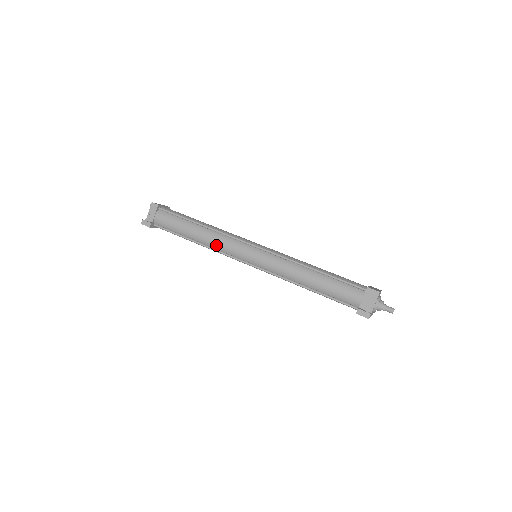
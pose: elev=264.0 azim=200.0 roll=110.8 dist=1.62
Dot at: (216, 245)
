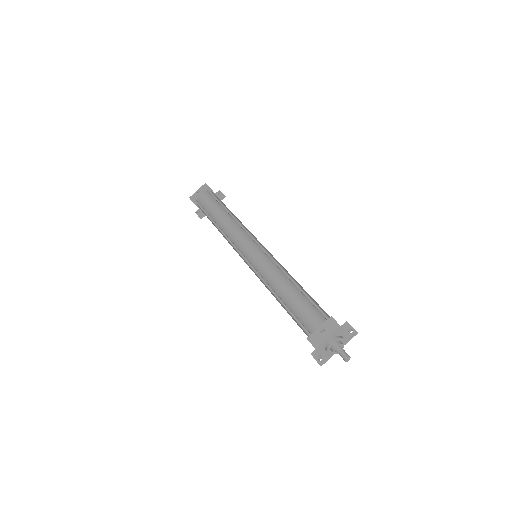
Dot at: occluded
